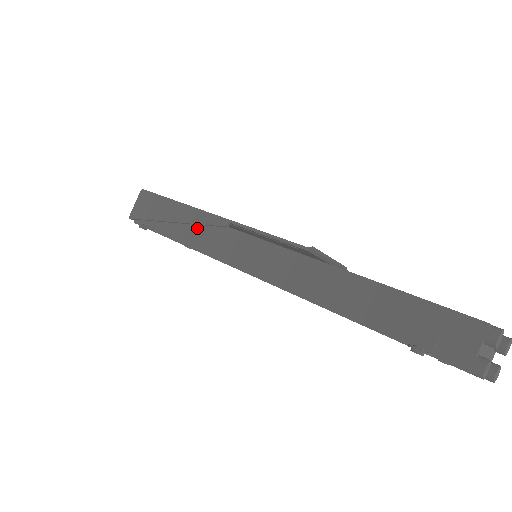
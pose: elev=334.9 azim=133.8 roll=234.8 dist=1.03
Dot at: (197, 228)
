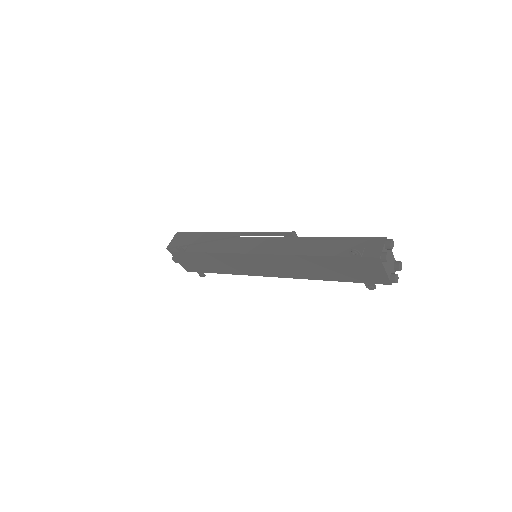
Dot at: (219, 242)
